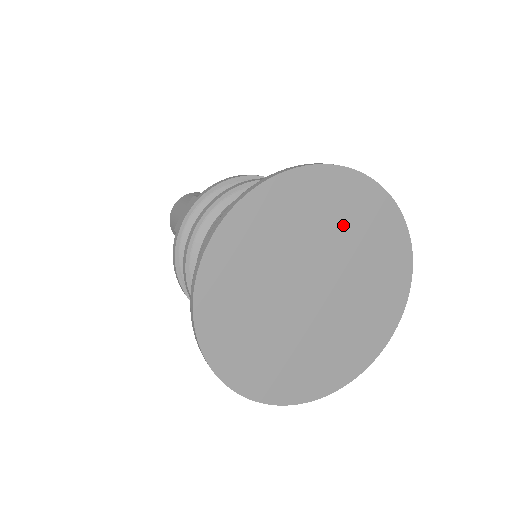
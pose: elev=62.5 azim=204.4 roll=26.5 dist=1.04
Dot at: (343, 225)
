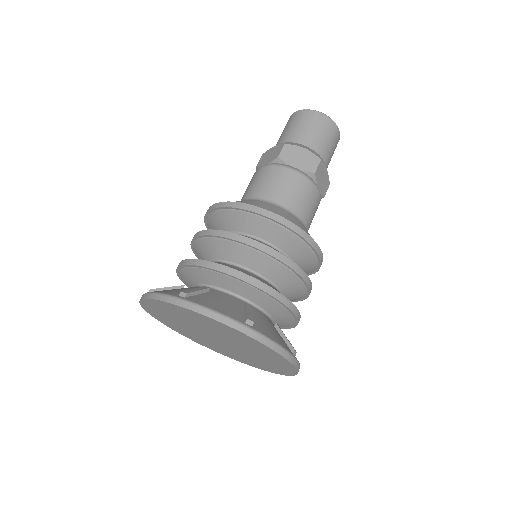
Dot at: (237, 339)
